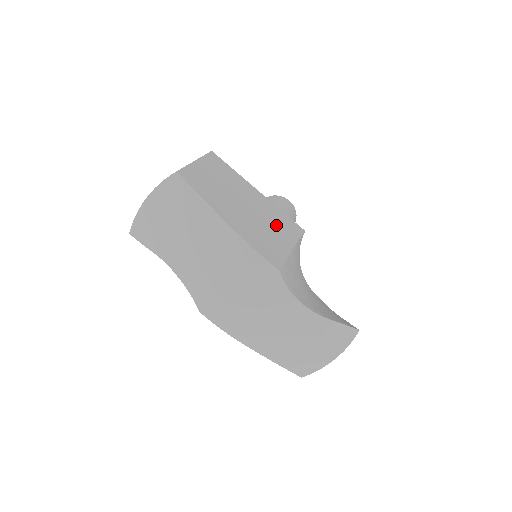
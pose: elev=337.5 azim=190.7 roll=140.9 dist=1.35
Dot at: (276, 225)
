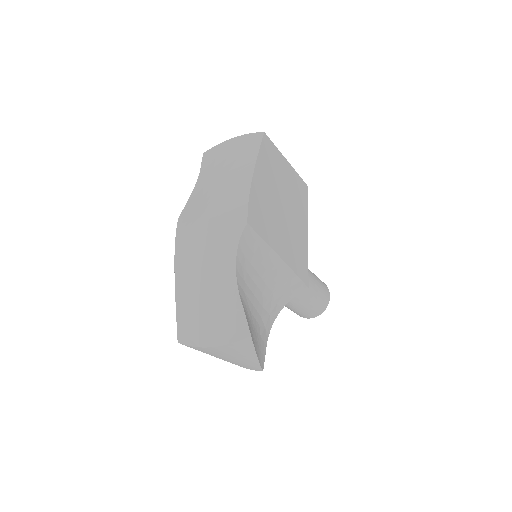
Dot at: (289, 242)
